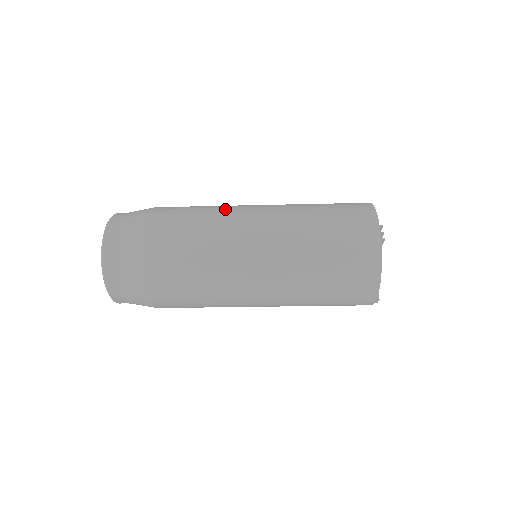
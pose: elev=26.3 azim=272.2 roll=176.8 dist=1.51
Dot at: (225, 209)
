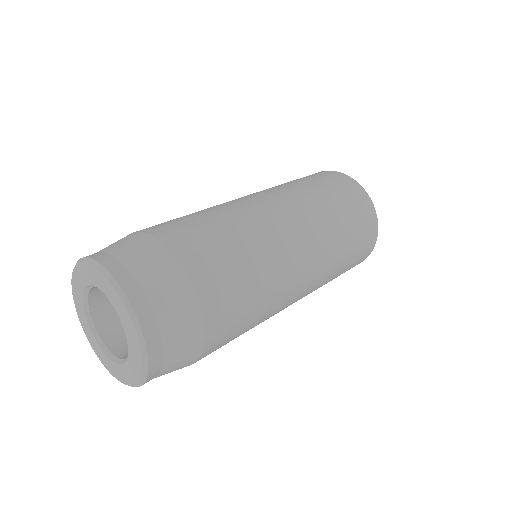
Dot at: (275, 260)
